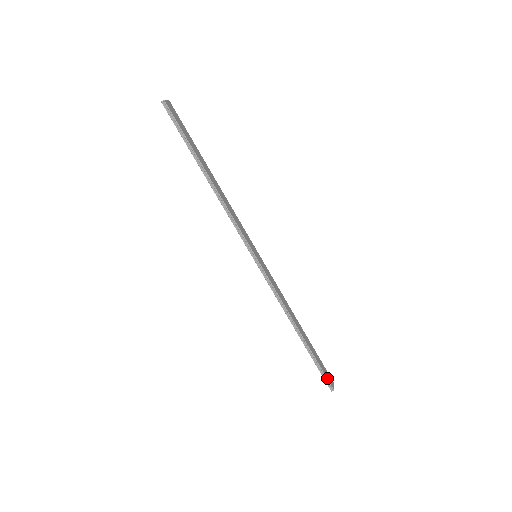
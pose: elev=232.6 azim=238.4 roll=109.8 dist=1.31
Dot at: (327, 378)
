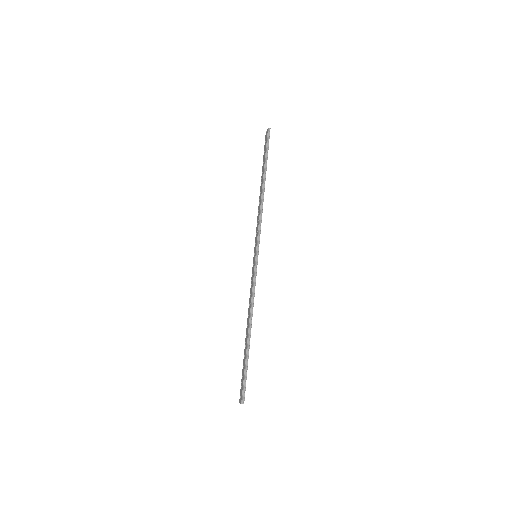
Dot at: (245, 388)
